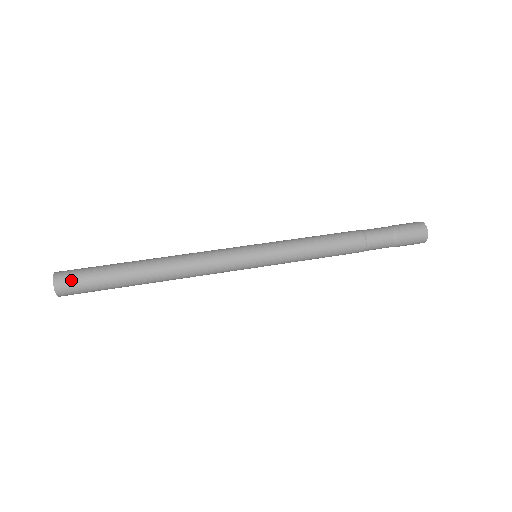
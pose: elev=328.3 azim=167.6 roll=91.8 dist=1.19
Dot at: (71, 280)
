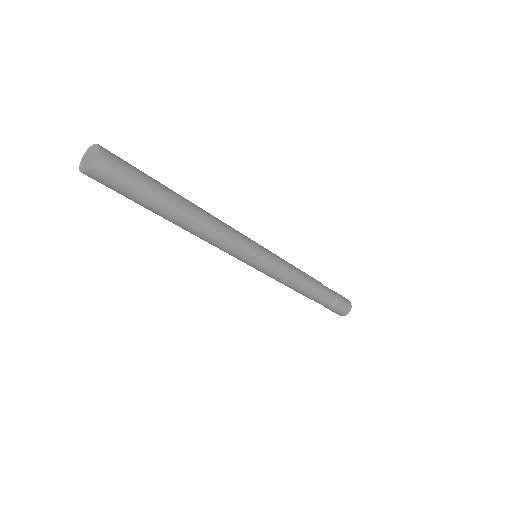
Dot at: (117, 156)
